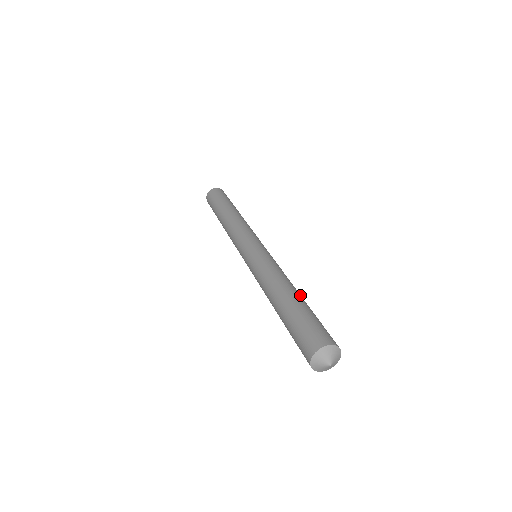
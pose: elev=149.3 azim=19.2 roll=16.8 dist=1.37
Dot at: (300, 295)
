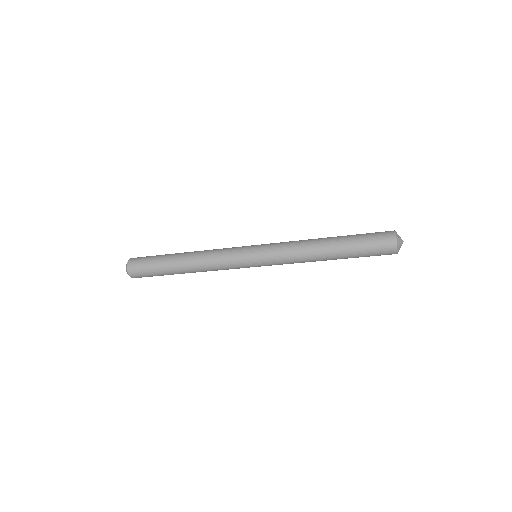
Dot at: occluded
